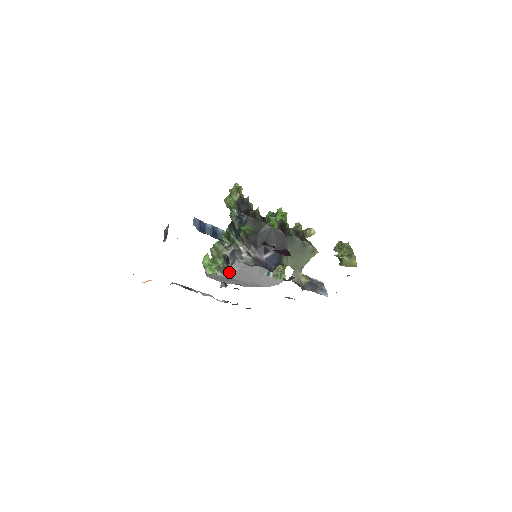
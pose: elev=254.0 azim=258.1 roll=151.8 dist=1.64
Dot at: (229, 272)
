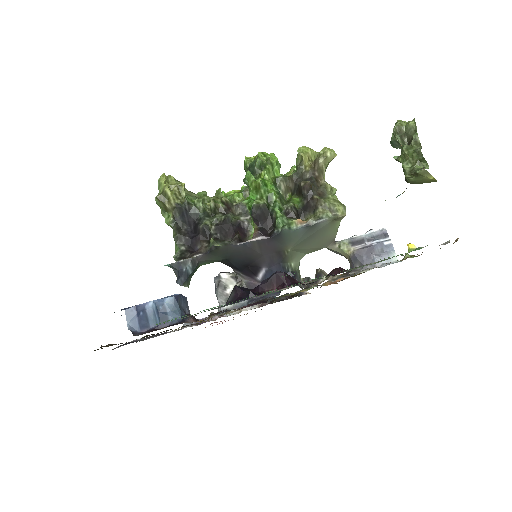
Dot at: occluded
